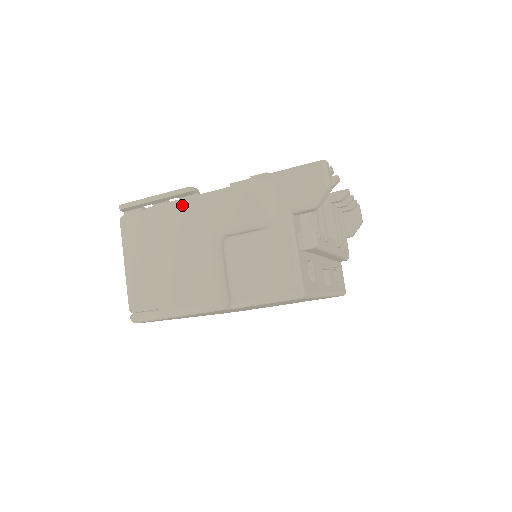
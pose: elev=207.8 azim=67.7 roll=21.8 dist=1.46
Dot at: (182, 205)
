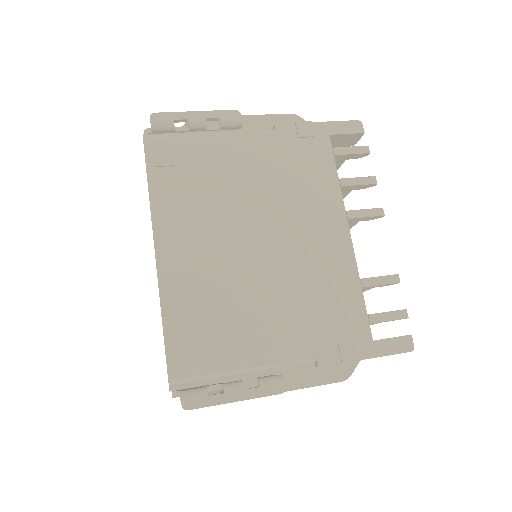
Dot at: occluded
